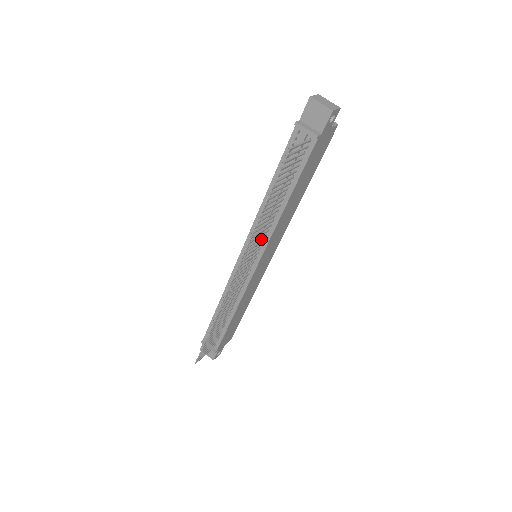
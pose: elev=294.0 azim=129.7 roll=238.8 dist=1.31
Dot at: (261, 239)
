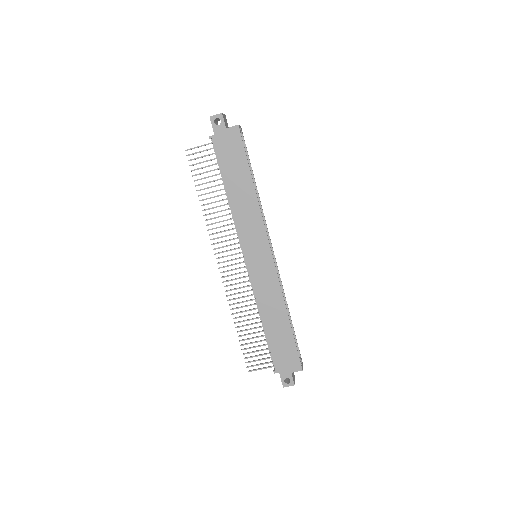
Dot at: occluded
